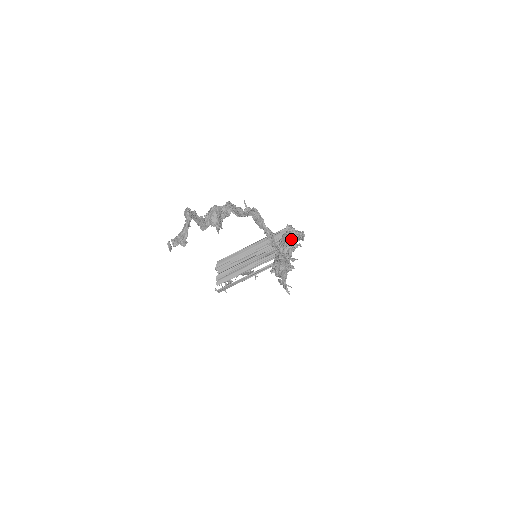
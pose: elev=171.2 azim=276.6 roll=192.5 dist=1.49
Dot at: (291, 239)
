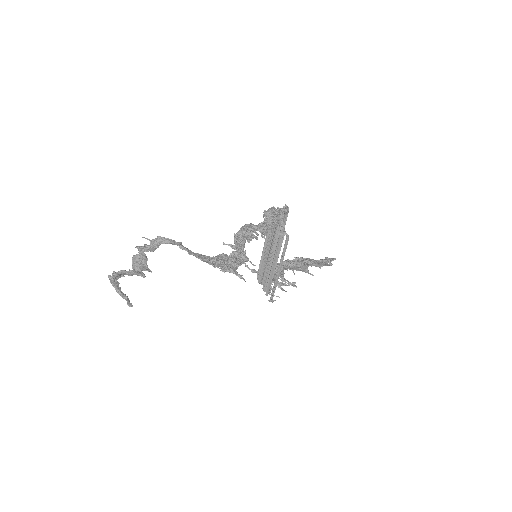
Dot at: (260, 224)
